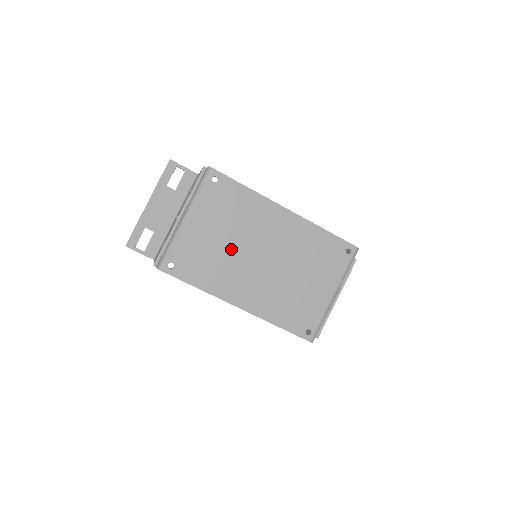
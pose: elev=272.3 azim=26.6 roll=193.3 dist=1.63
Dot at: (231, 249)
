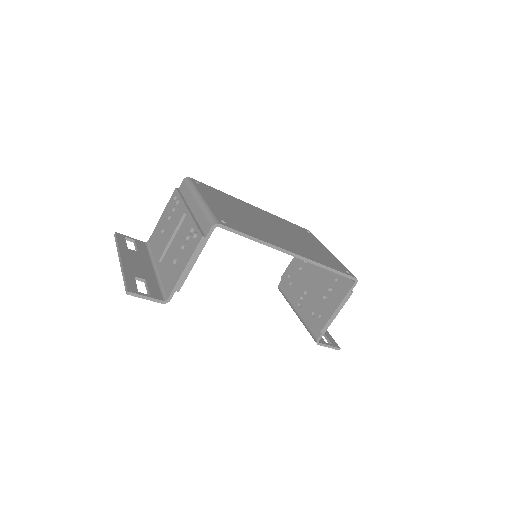
Dot at: (249, 220)
